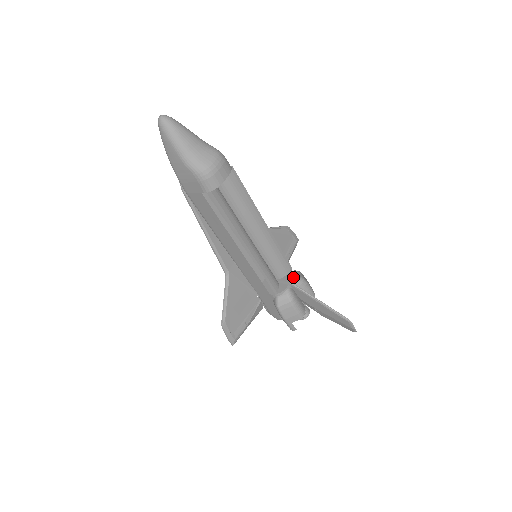
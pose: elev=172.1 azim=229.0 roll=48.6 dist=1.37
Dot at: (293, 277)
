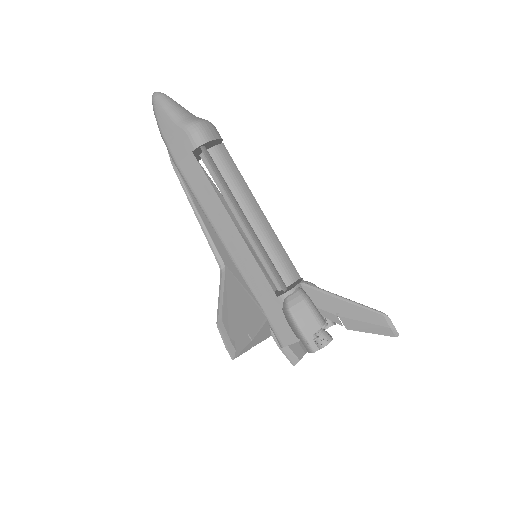
Dot at: (303, 281)
